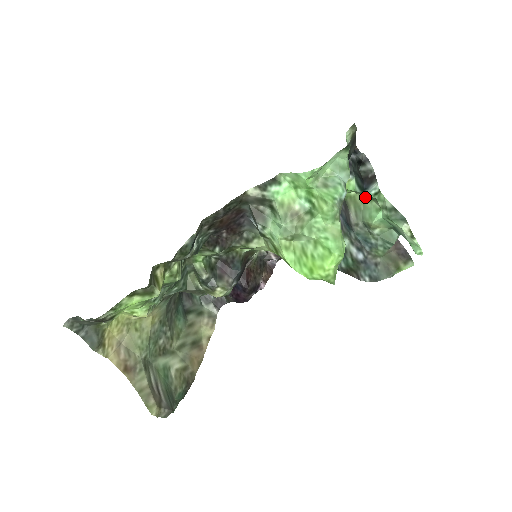
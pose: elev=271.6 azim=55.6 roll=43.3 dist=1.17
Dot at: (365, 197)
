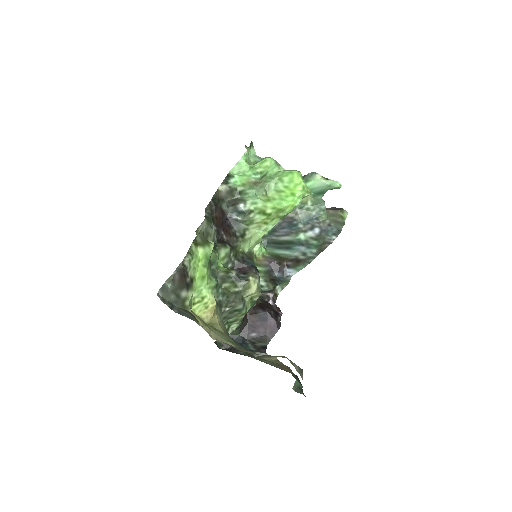
Dot at: occluded
